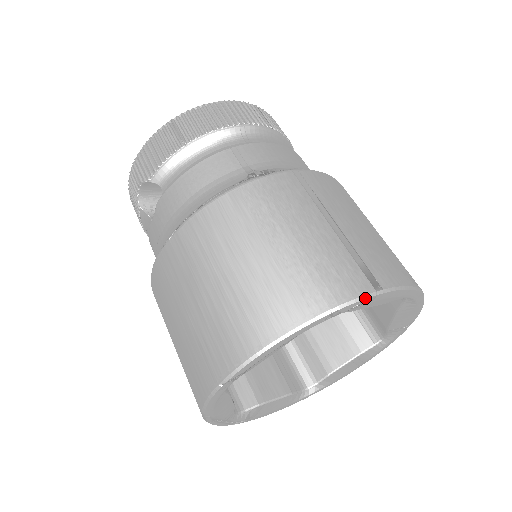
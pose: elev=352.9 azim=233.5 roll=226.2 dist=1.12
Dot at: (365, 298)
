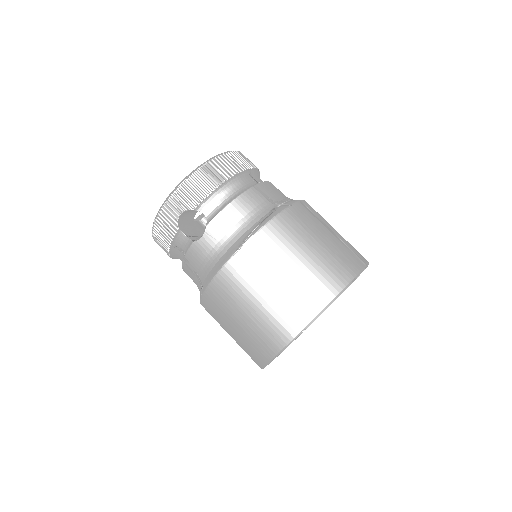
Dot at: occluded
